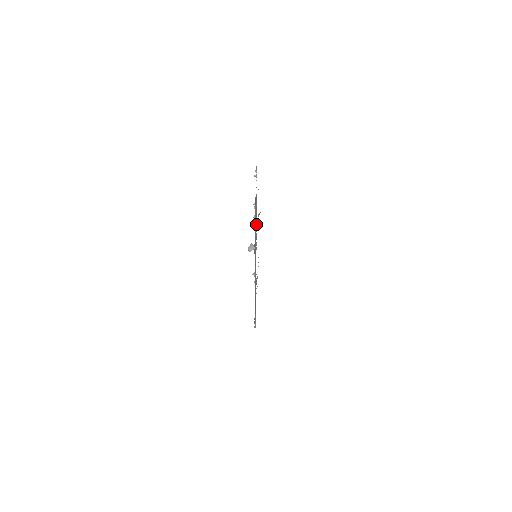
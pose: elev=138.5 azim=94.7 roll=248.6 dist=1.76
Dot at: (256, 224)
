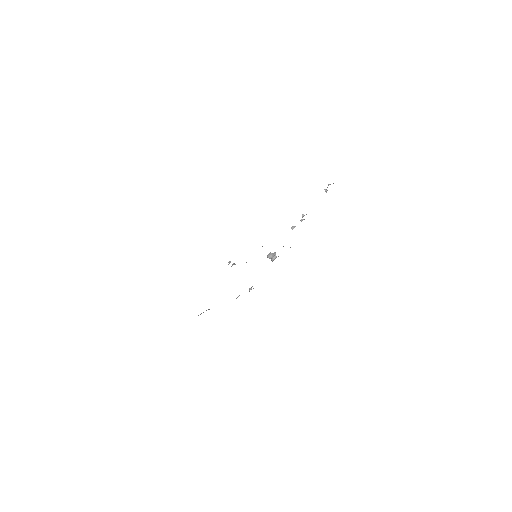
Dot at: occluded
